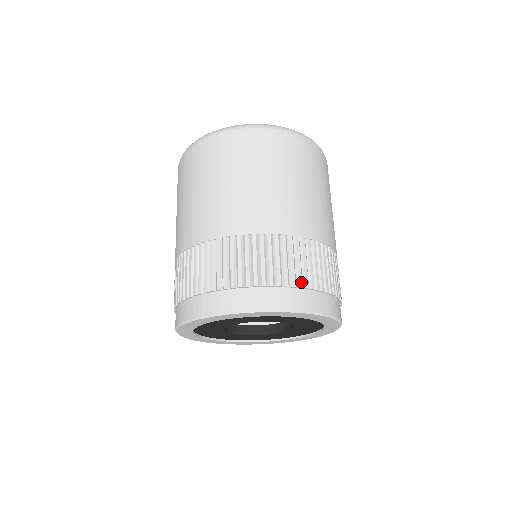
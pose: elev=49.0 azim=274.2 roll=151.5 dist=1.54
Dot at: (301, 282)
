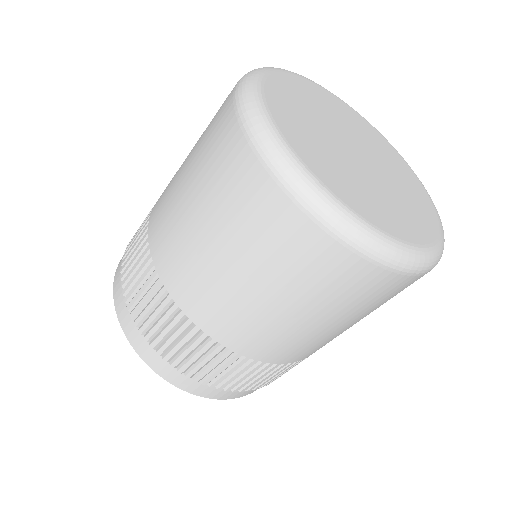
Dot at: occluded
